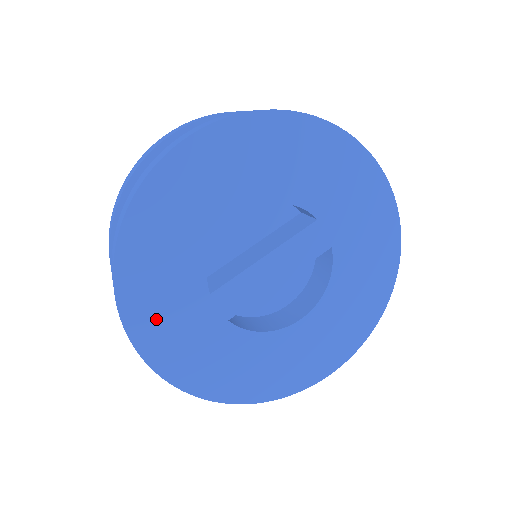
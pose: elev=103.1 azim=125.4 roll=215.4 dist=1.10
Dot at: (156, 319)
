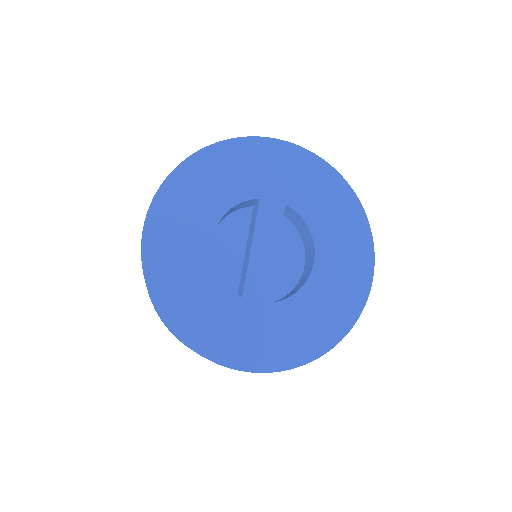
Dot at: (226, 340)
